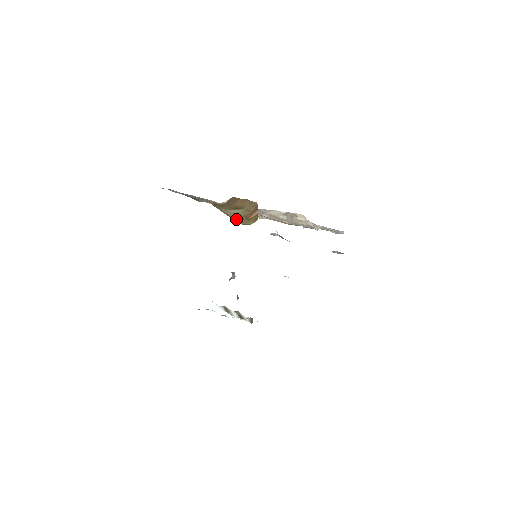
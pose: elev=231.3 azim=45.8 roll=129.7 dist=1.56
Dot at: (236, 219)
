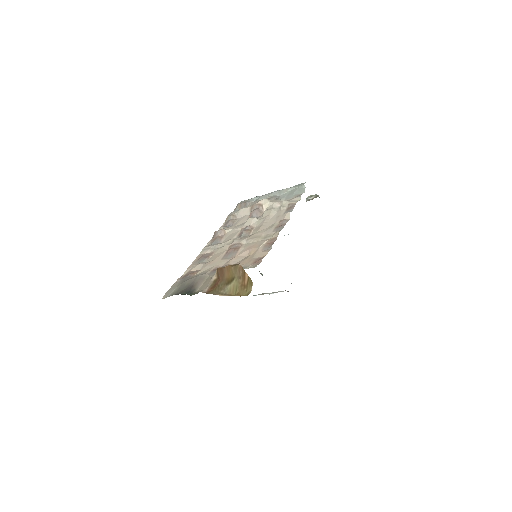
Dot at: (237, 295)
